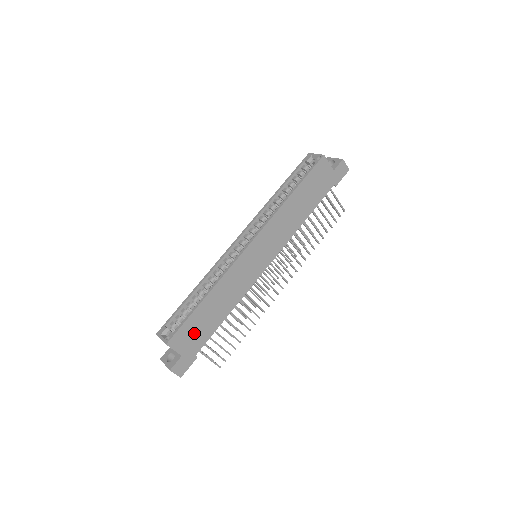
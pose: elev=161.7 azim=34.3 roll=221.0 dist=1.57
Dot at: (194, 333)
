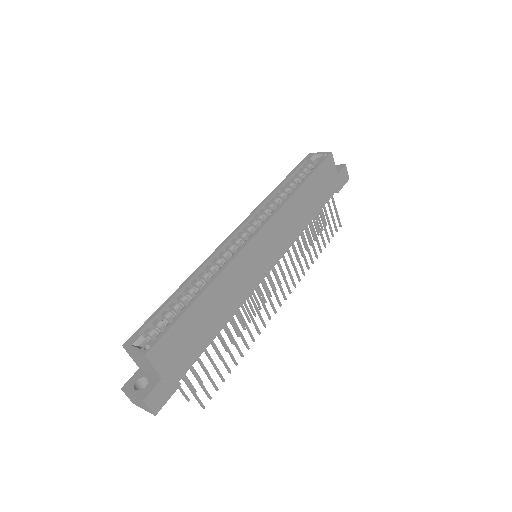
Dot at: (182, 345)
